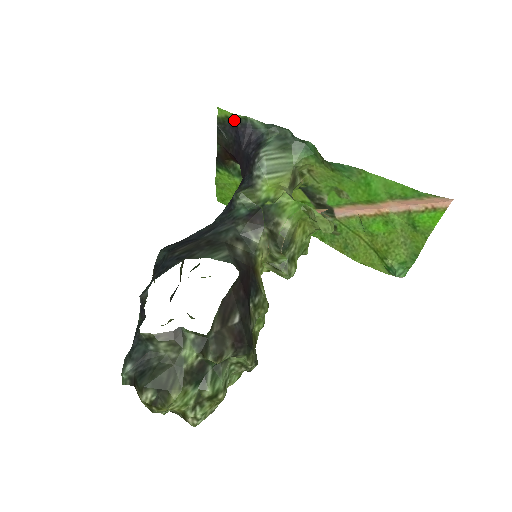
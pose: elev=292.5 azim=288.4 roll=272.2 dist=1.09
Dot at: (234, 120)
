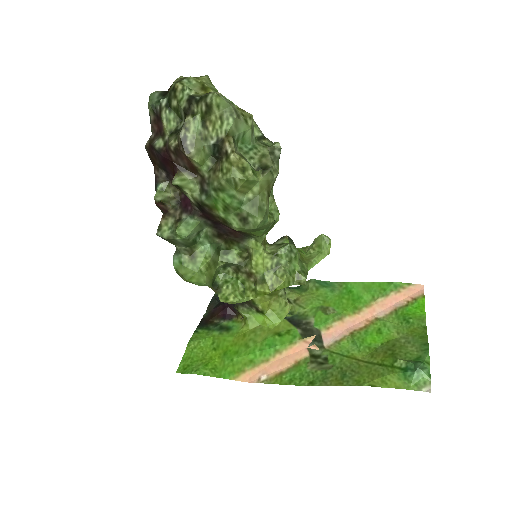
Dot at: occluded
